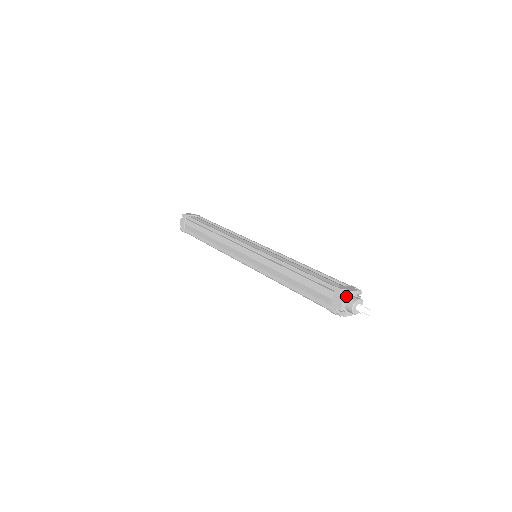
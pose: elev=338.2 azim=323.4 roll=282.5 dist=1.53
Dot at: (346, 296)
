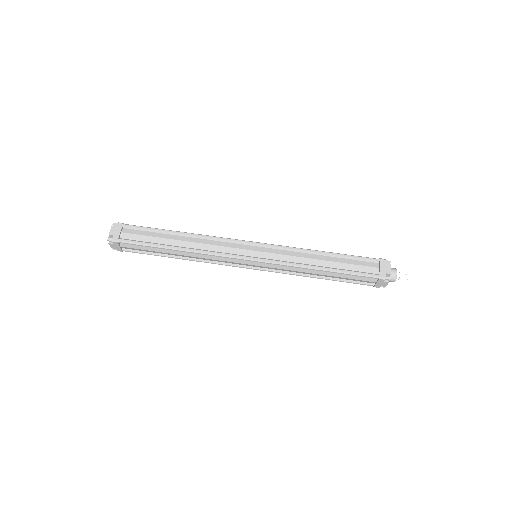
Dot at: (389, 279)
